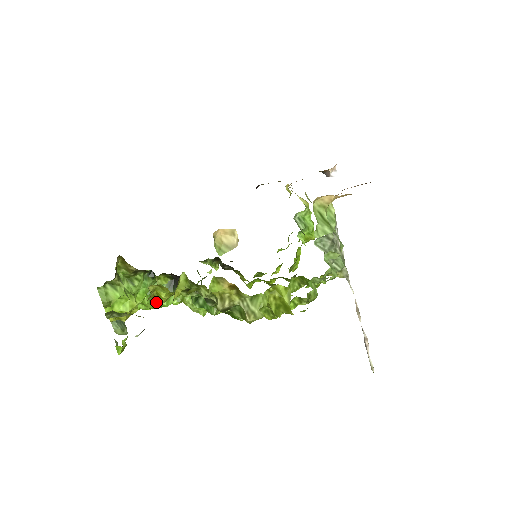
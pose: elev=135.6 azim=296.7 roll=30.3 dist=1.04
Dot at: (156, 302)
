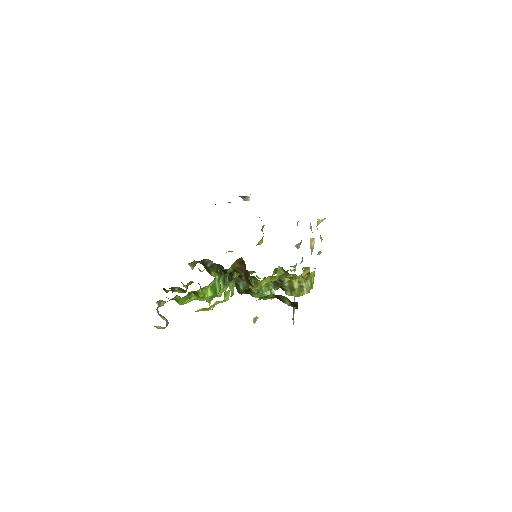
Dot at: (218, 294)
